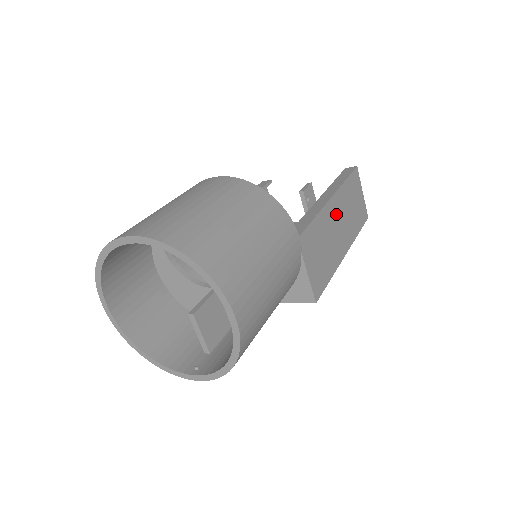
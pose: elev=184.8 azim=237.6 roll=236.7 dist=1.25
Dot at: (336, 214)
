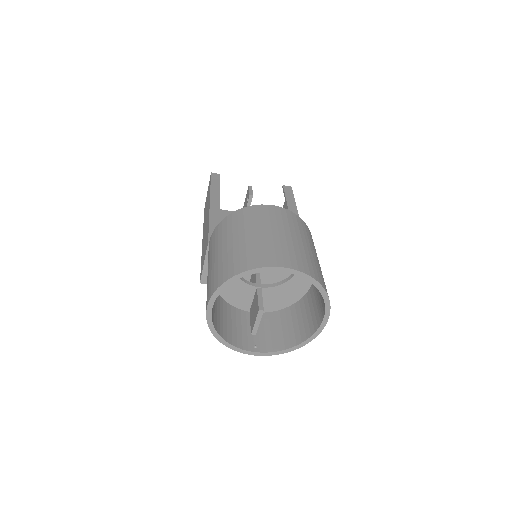
Dot at: occluded
